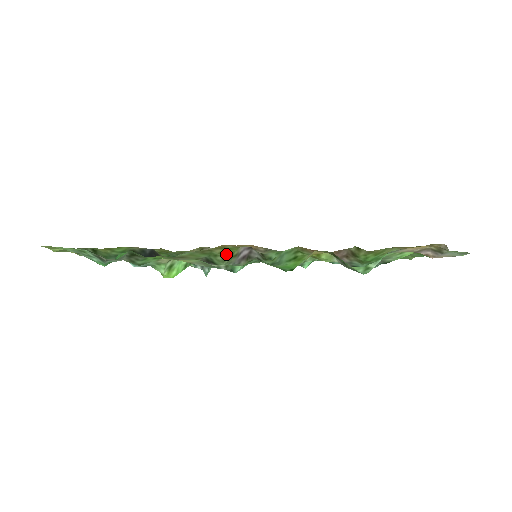
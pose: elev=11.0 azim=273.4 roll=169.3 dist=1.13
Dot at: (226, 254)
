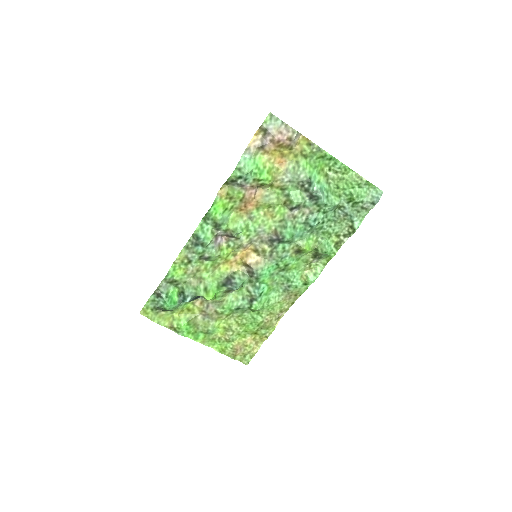
Dot at: (223, 256)
